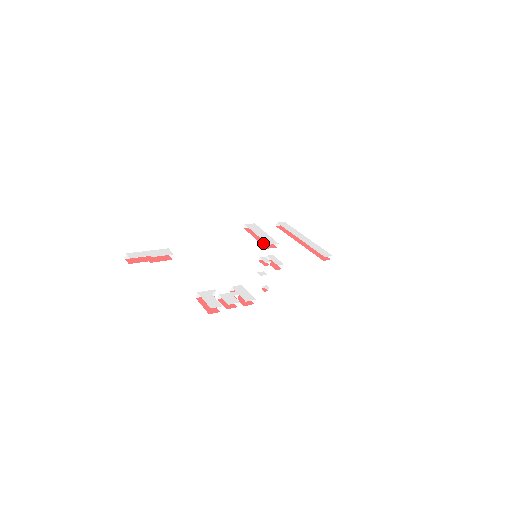
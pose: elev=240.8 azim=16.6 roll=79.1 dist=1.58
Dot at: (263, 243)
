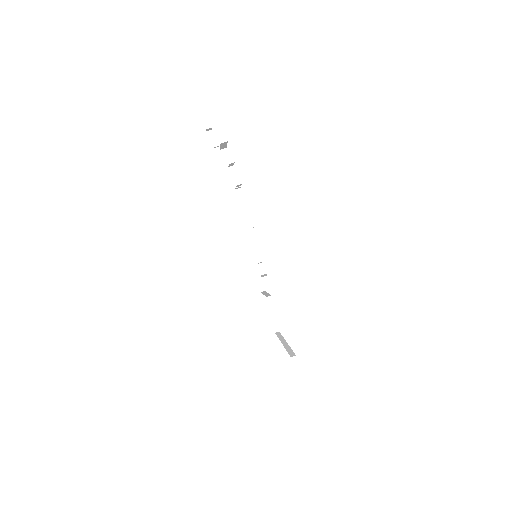
Dot at: occluded
